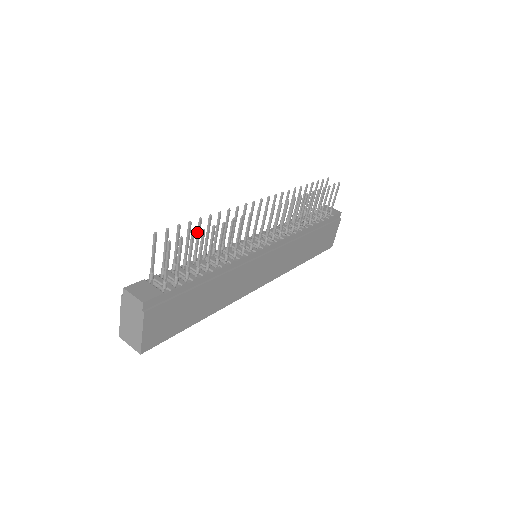
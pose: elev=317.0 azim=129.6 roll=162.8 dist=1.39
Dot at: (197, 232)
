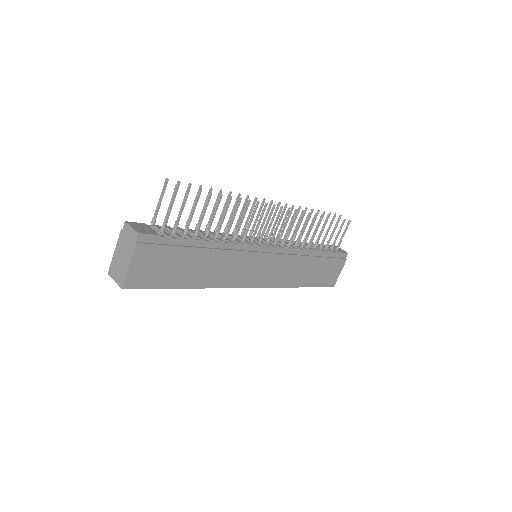
Dot at: (205, 201)
